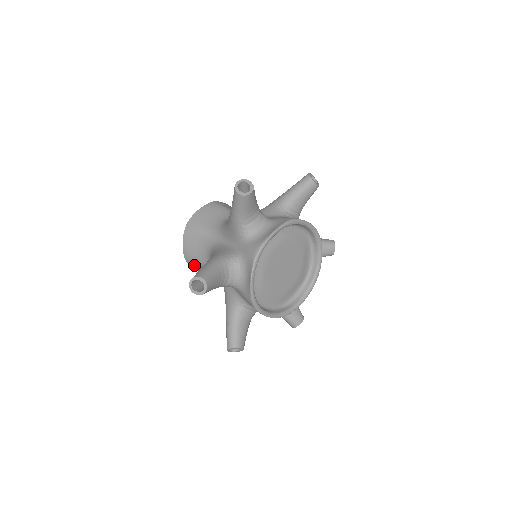
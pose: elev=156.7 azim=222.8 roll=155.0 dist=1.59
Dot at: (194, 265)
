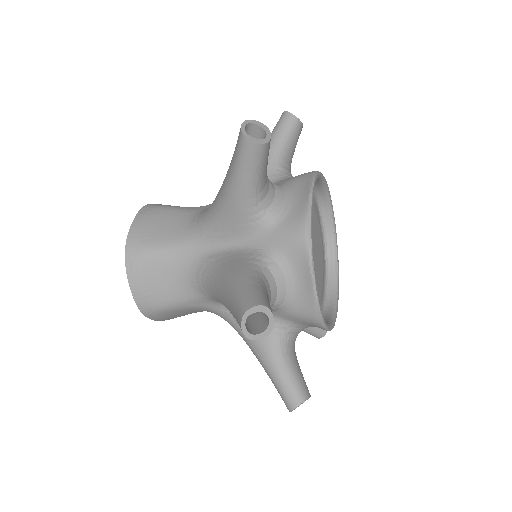
Dot at: (140, 257)
